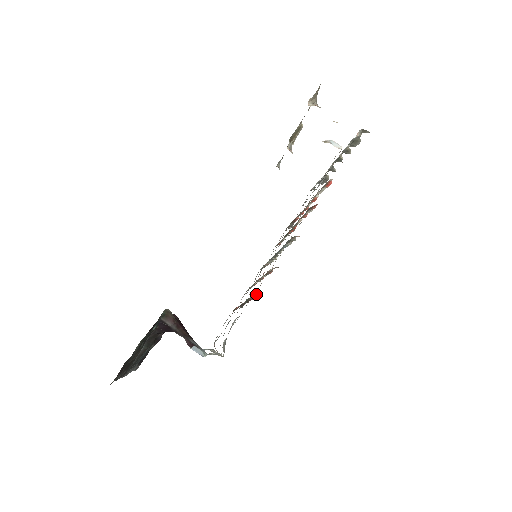
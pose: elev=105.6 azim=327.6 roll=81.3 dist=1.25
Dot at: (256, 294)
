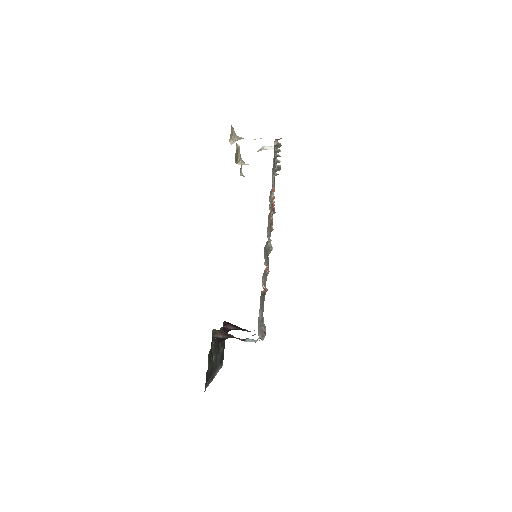
Dot at: (262, 292)
